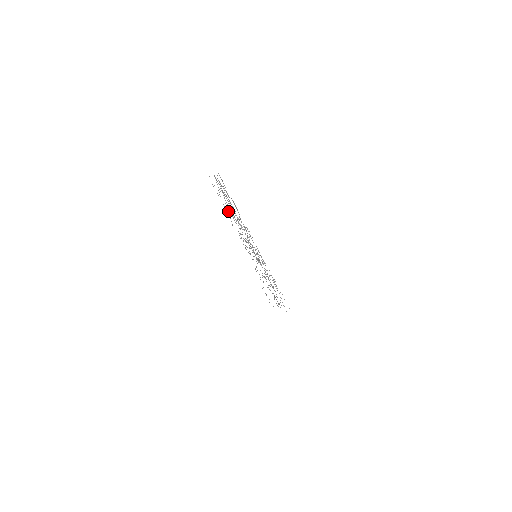
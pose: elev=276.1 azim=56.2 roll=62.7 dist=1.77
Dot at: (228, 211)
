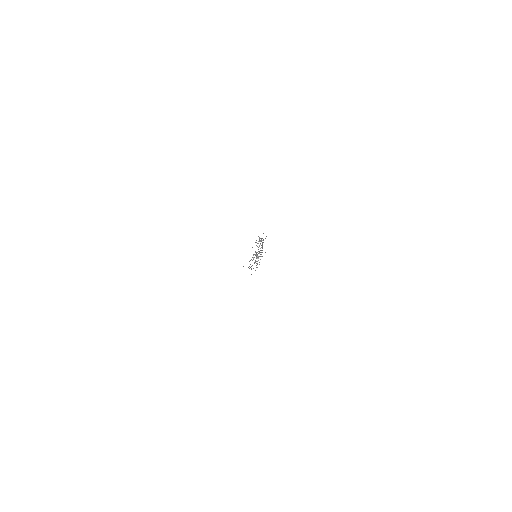
Dot at: occluded
